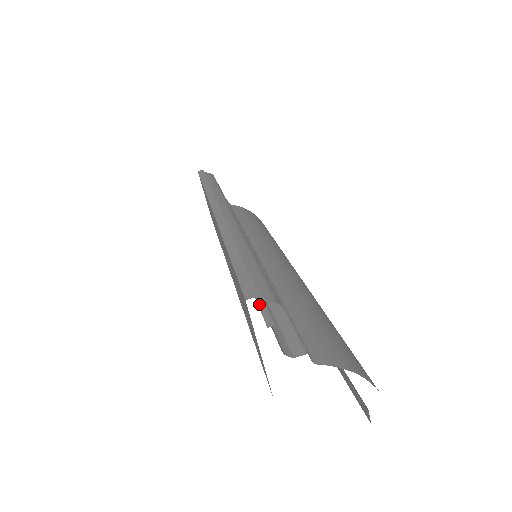
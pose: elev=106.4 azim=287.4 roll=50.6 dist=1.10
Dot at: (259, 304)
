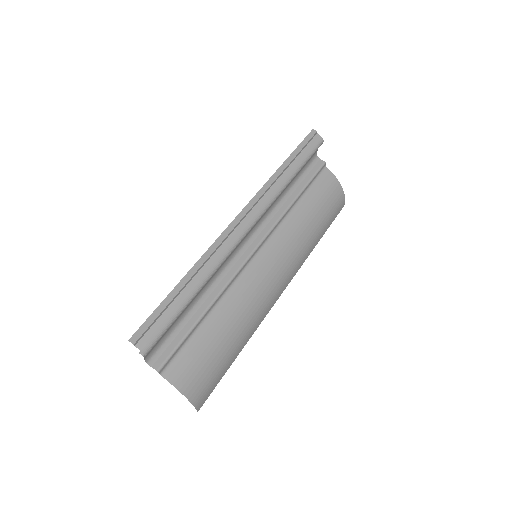
Dot at: occluded
